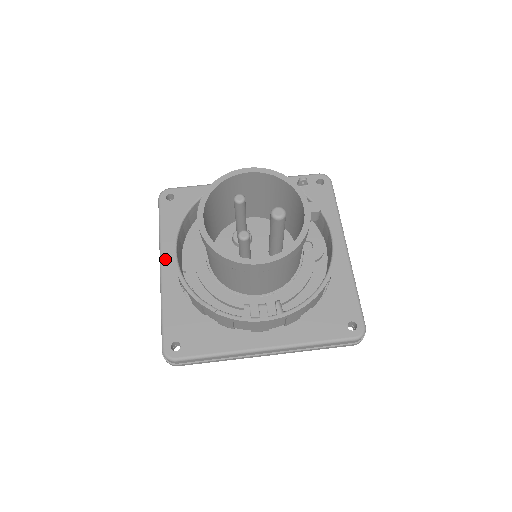
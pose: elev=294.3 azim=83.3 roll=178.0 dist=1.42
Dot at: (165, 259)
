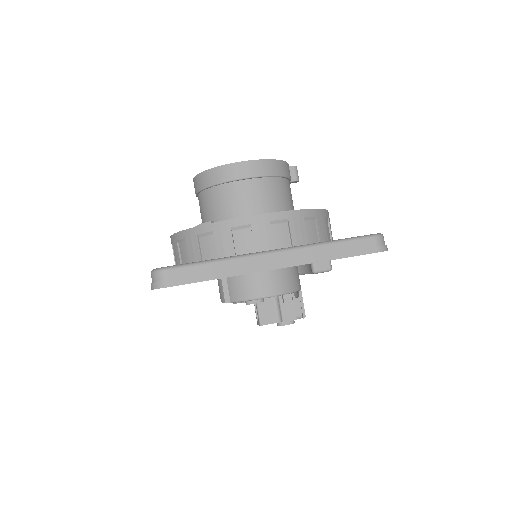
Dot at: occluded
